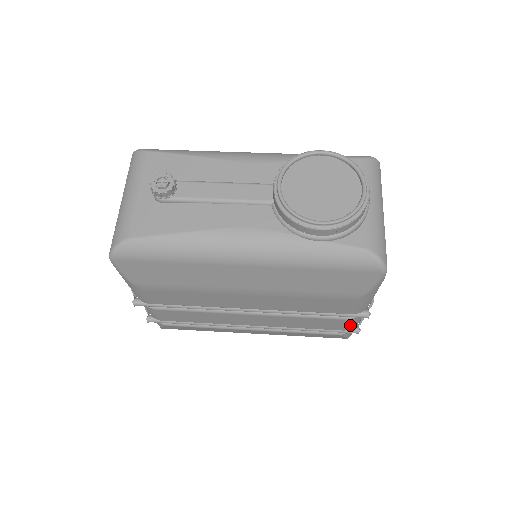
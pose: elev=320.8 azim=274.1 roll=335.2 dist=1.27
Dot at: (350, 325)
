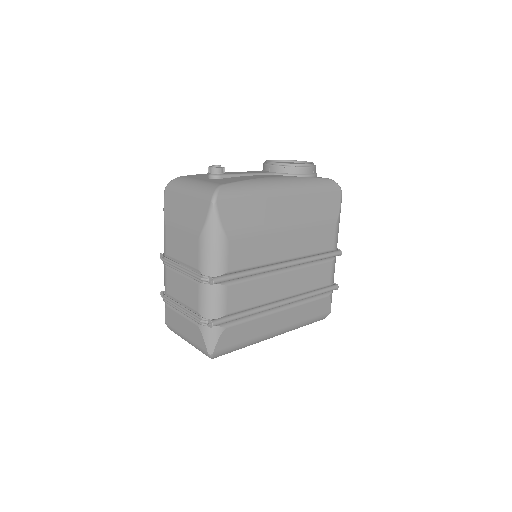
Dot at: (333, 275)
